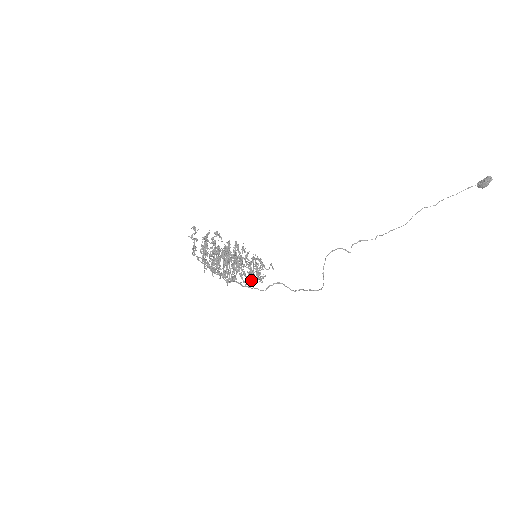
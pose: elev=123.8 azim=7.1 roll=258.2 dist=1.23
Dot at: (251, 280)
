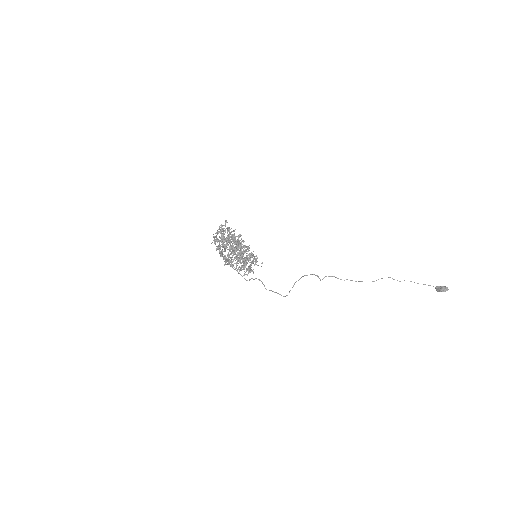
Dot at: (242, 267)
